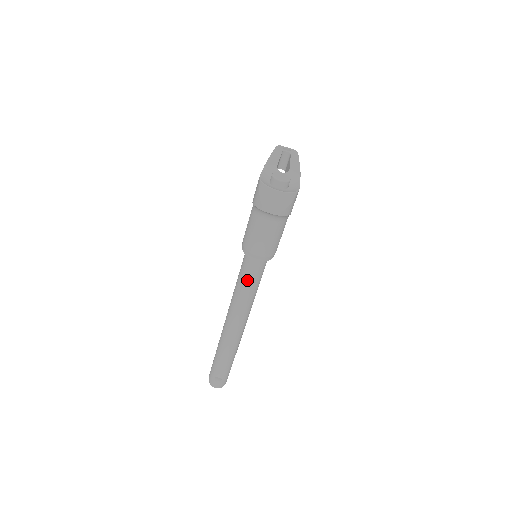
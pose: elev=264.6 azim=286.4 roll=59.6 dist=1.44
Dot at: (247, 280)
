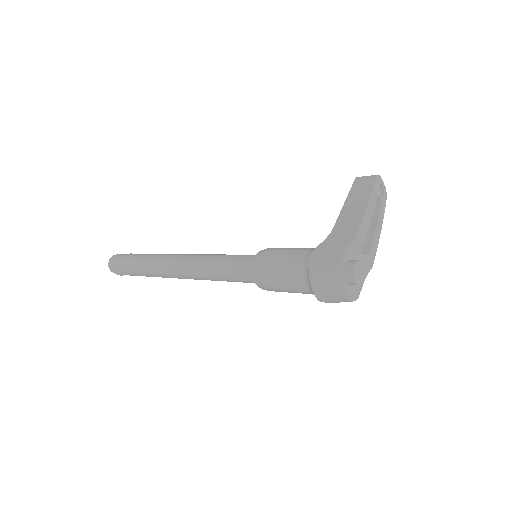
Dot at: (230, 278)
